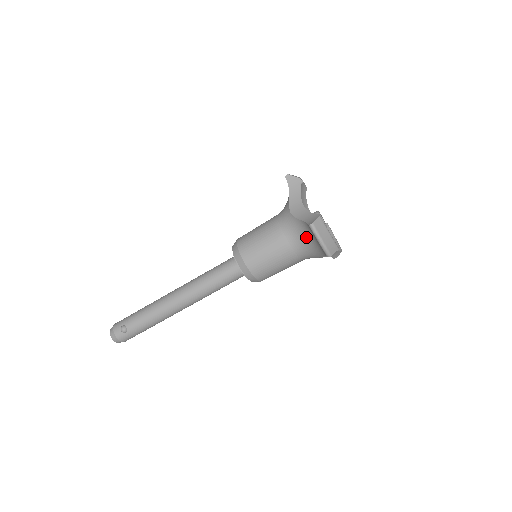
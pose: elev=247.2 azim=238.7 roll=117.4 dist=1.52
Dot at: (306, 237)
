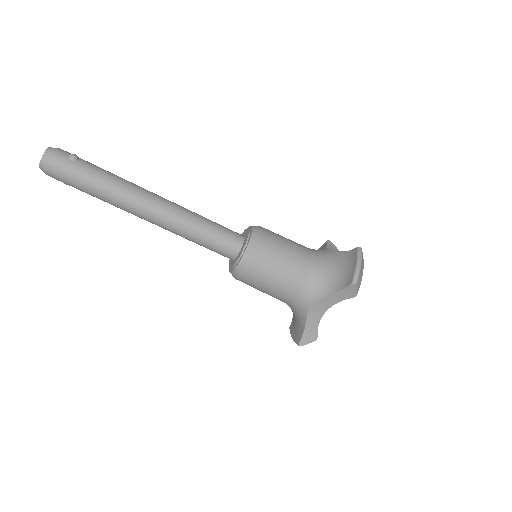
Dot at: (334, 265)
